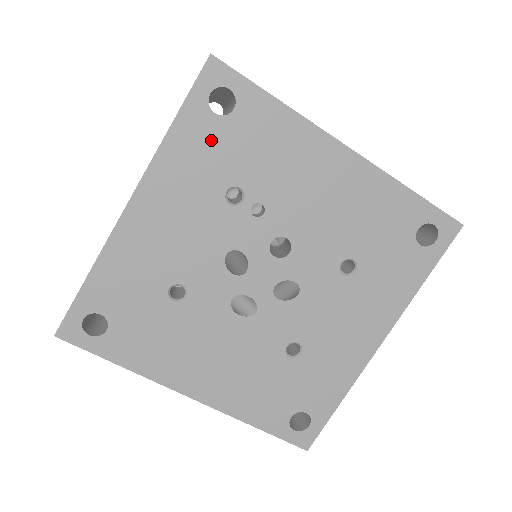
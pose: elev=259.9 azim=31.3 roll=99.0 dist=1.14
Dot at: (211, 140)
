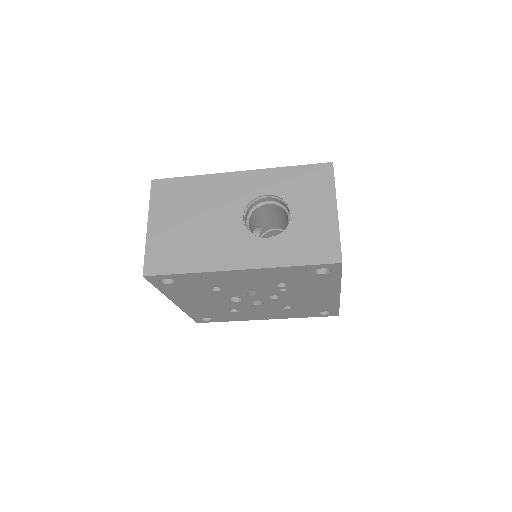
Dot at: (300, 274)
